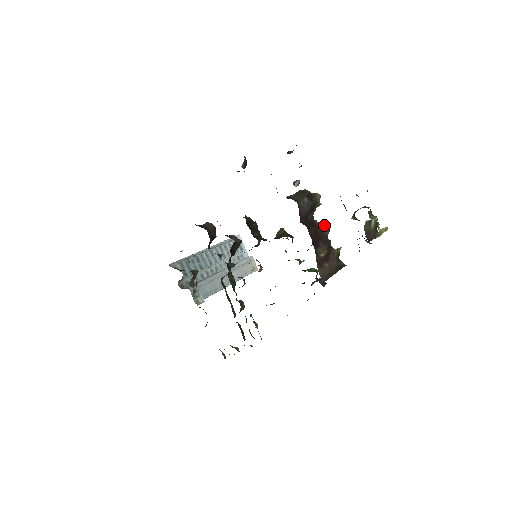
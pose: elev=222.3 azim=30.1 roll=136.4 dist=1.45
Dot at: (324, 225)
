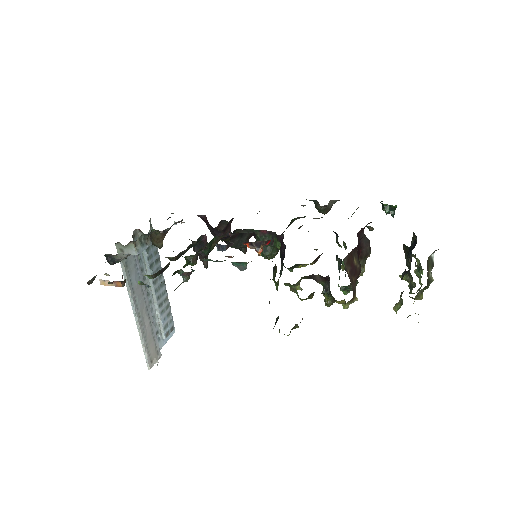
Dot at: occluded
